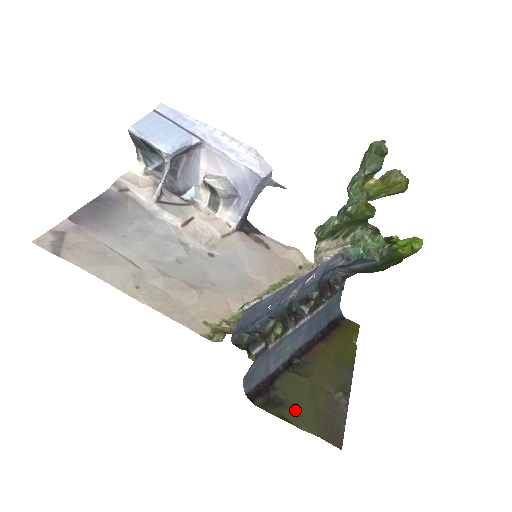
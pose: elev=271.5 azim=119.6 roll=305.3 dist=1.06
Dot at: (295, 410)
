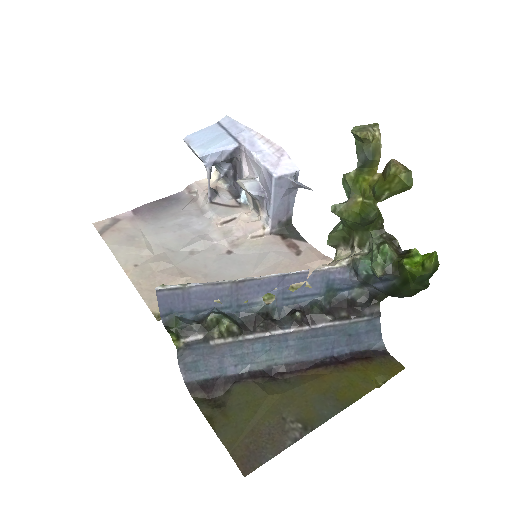
Dot at: (227, 417)
